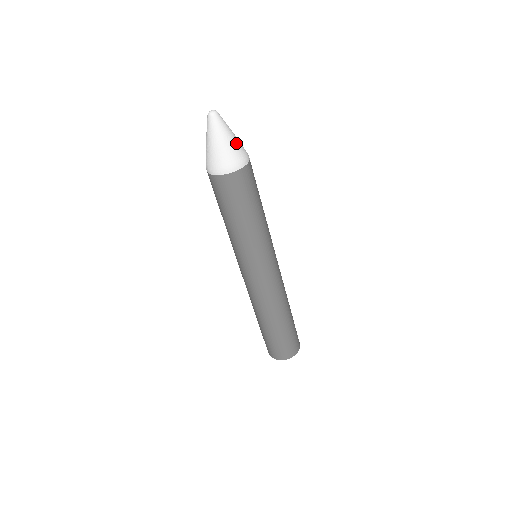
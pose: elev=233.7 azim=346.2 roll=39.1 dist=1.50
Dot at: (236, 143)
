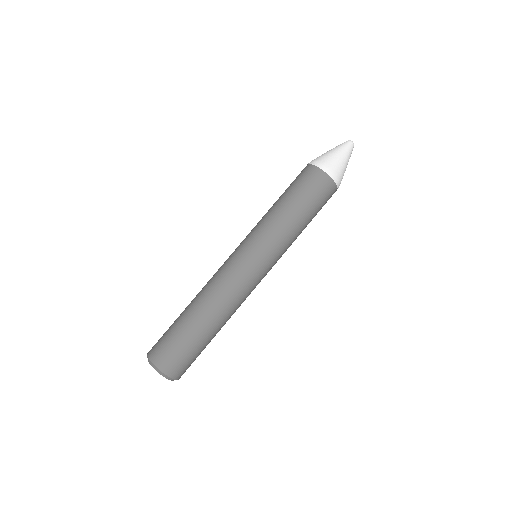
Dot at: occluded
